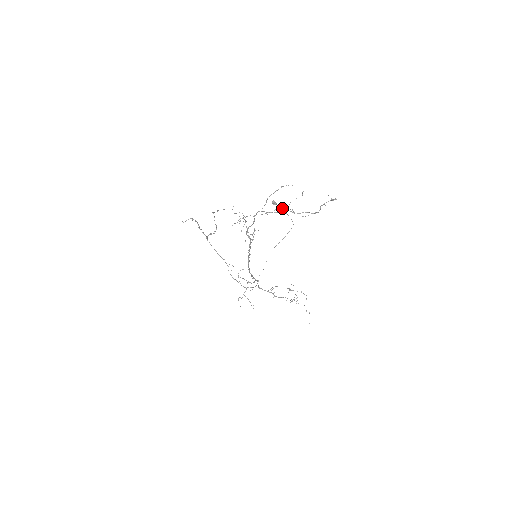
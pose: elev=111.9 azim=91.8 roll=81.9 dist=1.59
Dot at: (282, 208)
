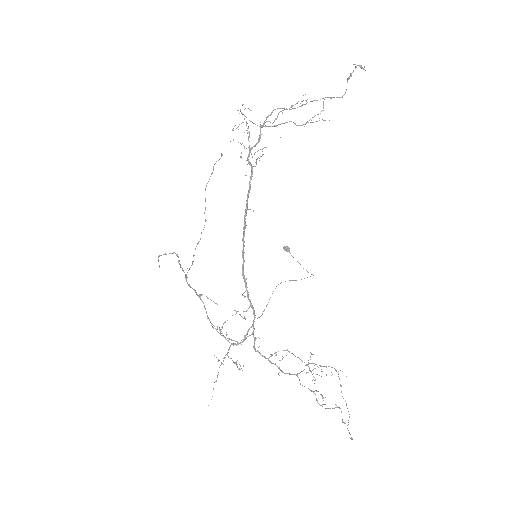
Dot at: (298, 125)
